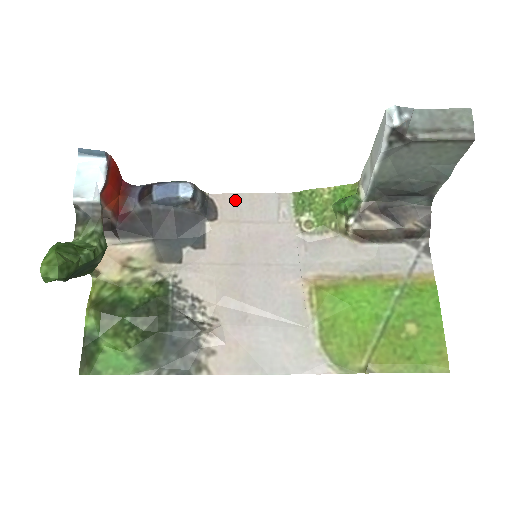
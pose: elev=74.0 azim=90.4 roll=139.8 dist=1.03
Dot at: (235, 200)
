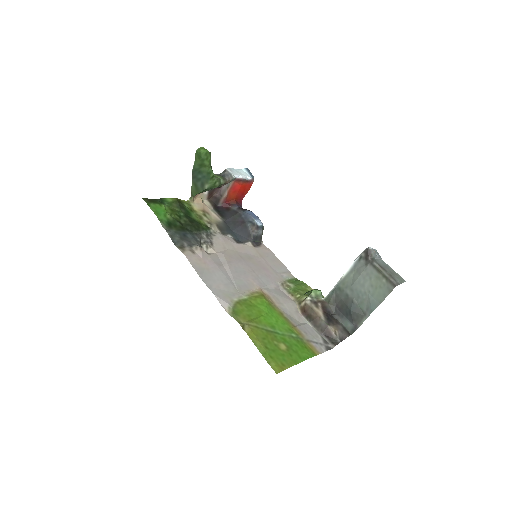
Dot at: (270, 253)
